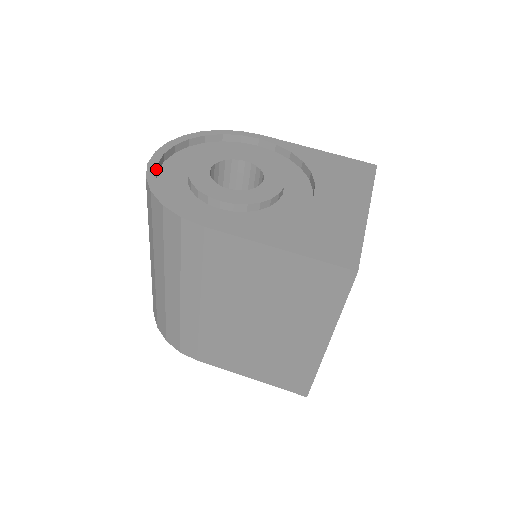
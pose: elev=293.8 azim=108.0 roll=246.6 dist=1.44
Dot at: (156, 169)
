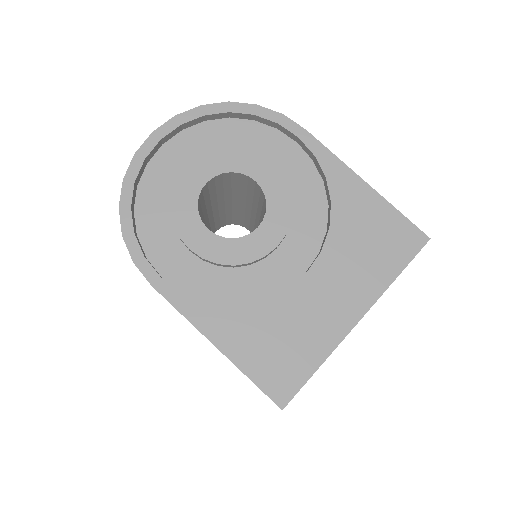
Dot at: (140, 168)
